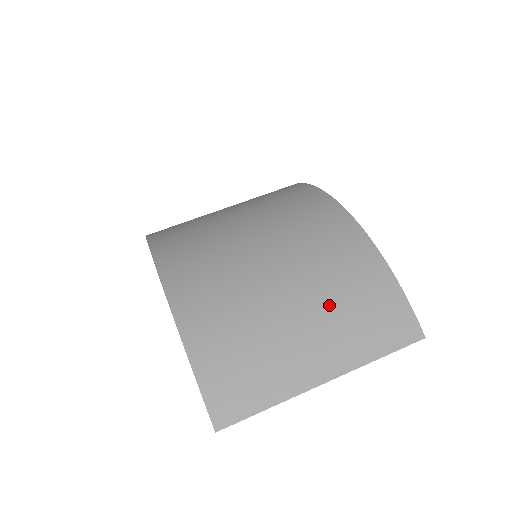
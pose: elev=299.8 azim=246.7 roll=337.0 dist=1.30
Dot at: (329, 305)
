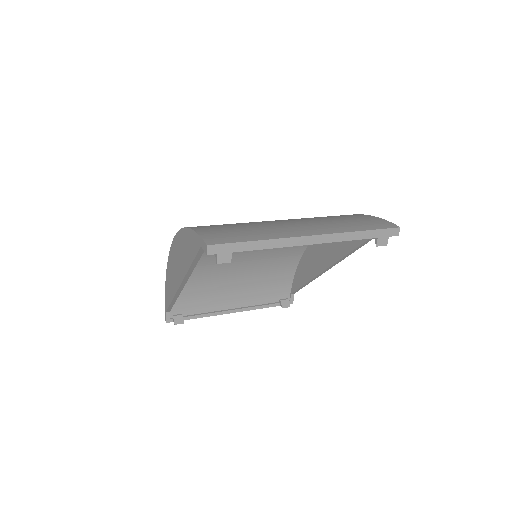
Dot at: (311, 219)
